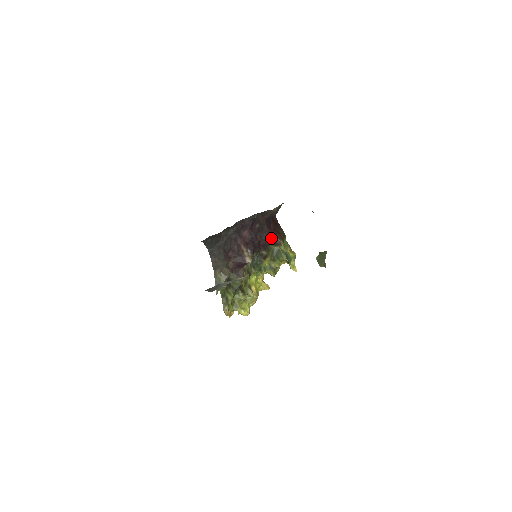
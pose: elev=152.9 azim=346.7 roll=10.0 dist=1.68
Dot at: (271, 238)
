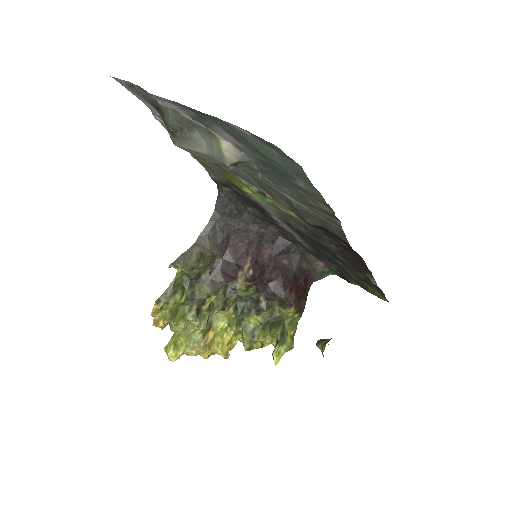
Dot at: (286, 291)
